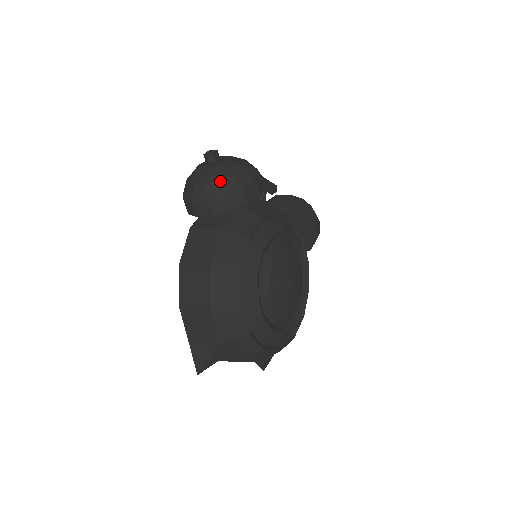
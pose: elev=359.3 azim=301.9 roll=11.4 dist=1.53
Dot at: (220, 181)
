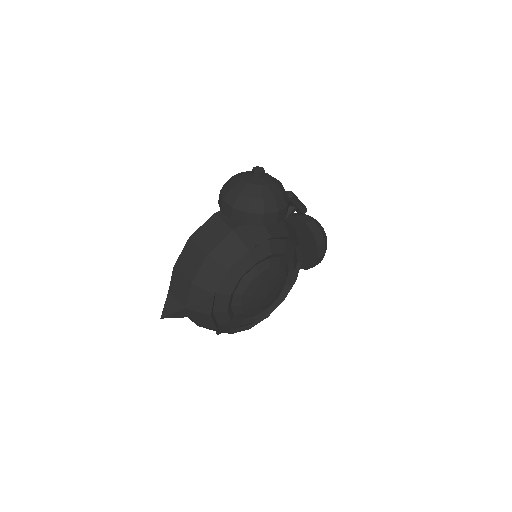
Dot at: (250, 199)
